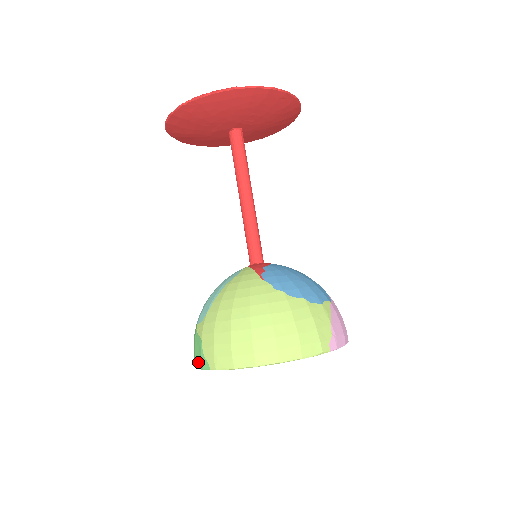
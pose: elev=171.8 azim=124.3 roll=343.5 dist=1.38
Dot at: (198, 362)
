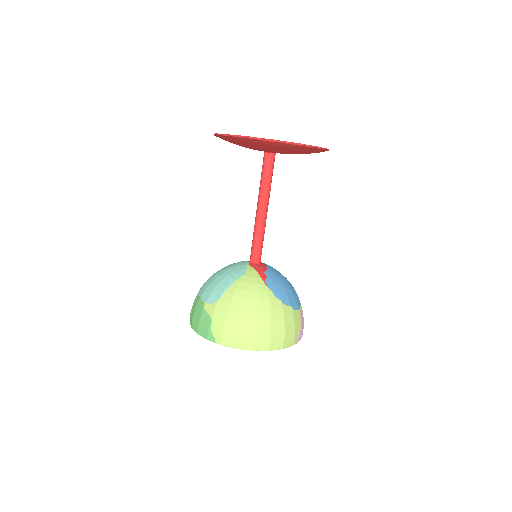
Dot at: (202, 332)
